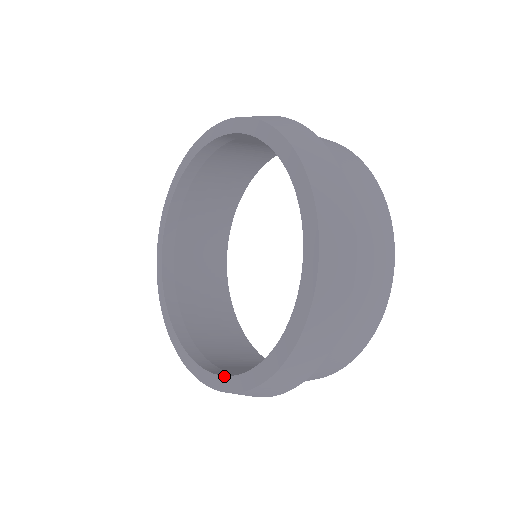
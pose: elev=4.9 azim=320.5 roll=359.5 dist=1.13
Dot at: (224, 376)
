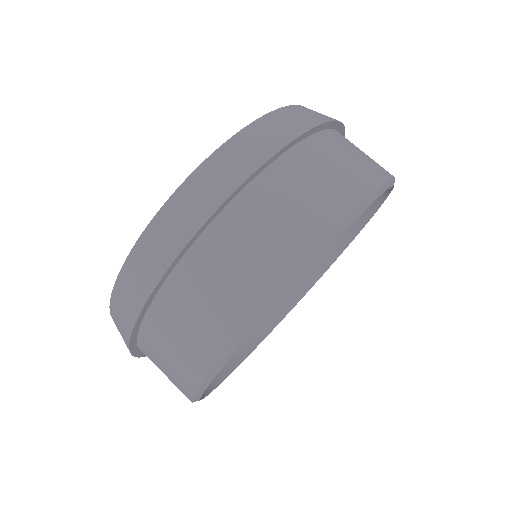
Dot at: occluded
